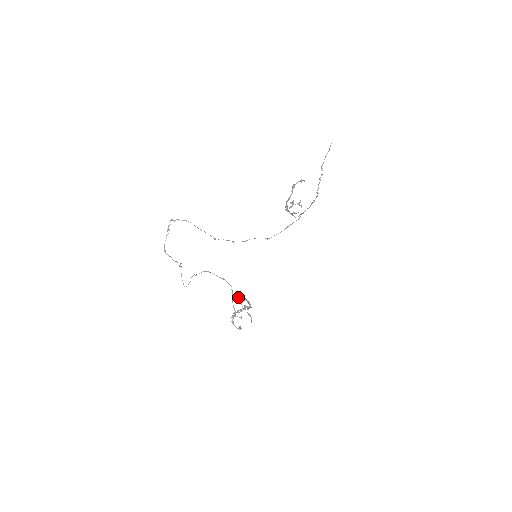
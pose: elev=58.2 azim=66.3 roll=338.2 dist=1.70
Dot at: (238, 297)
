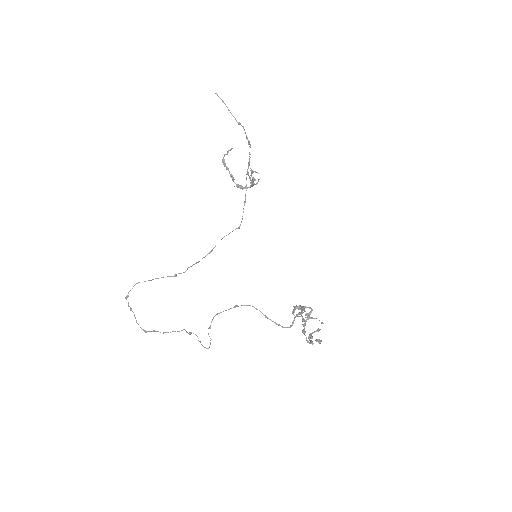
Dot at: occluded
